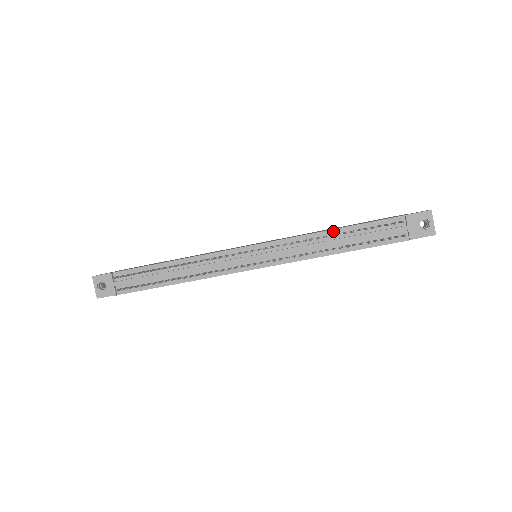
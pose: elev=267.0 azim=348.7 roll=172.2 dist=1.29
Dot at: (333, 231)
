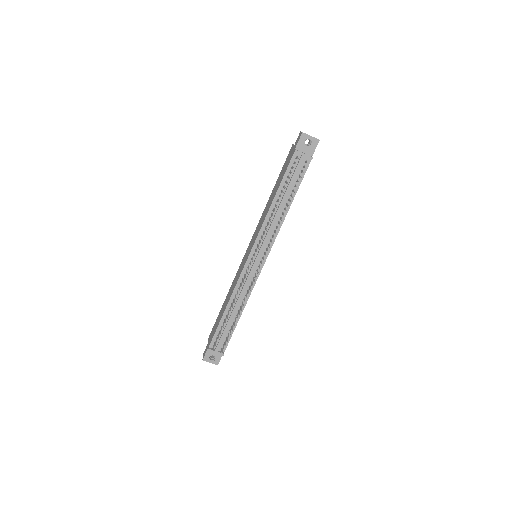
Dot at: (274, 202)
